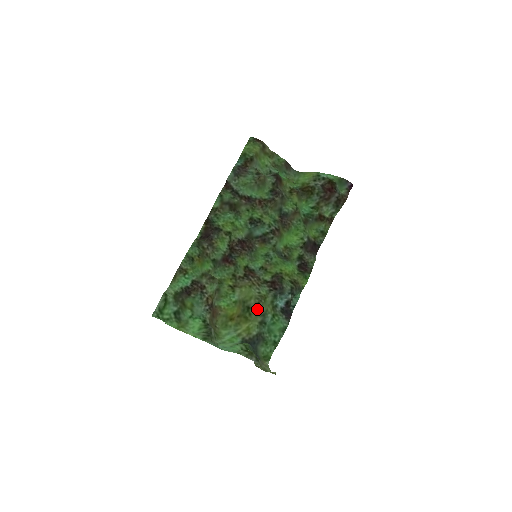
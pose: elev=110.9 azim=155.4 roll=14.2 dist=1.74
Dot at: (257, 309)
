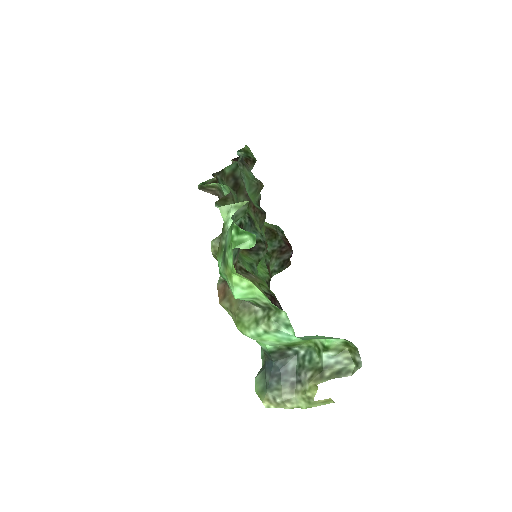
Dot at: occluded
